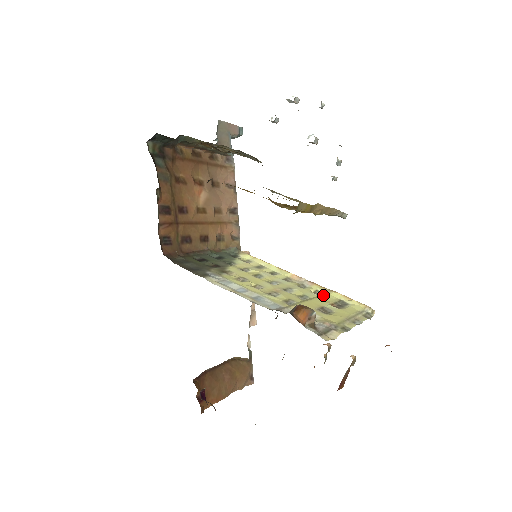
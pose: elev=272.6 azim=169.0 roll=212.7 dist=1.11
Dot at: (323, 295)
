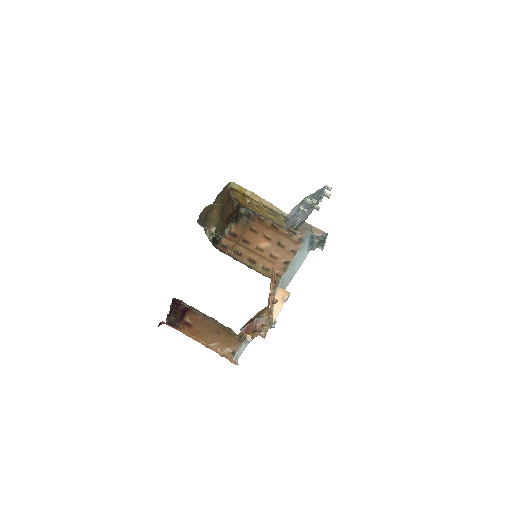
Dot at: occluded
